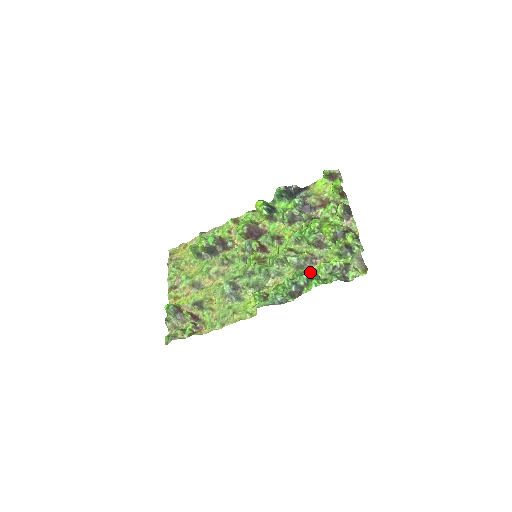
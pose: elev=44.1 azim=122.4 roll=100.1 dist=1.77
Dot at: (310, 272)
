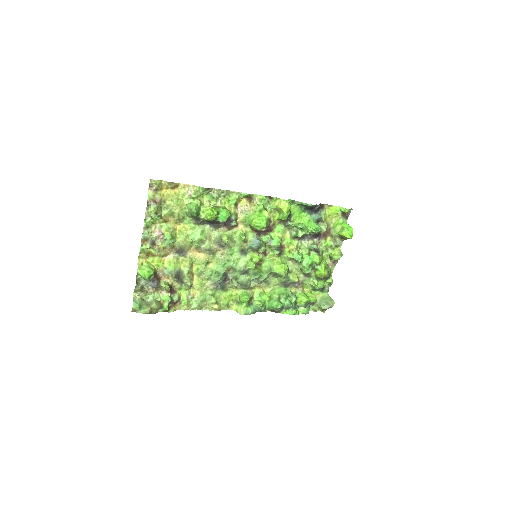
Dot at: occluded
